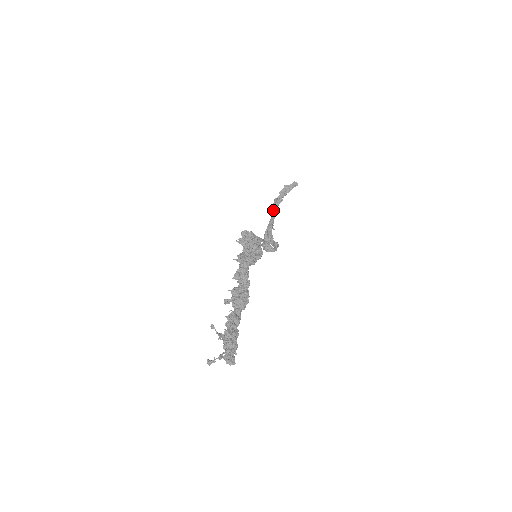
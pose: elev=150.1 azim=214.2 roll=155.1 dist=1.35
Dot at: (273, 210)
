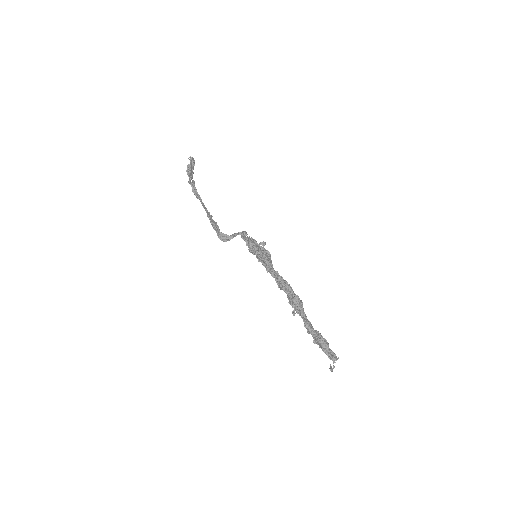
Dot at: (198, 196)
